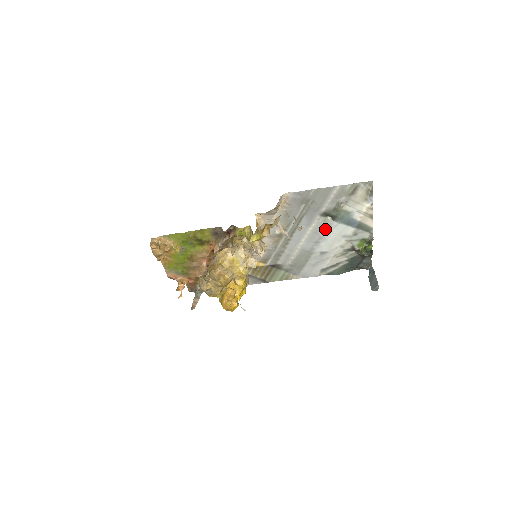
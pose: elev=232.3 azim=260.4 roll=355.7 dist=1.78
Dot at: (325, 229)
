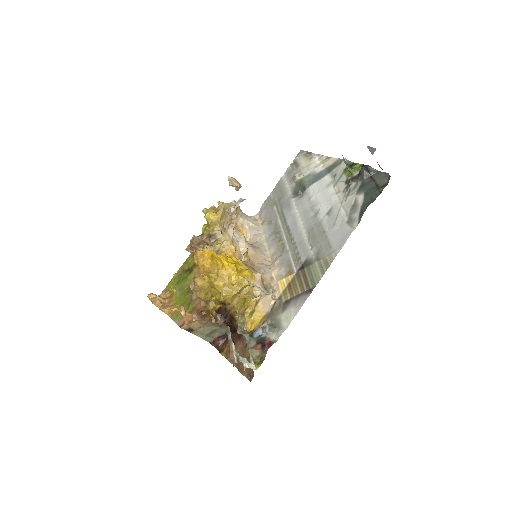
Dot at: (308, 200)
